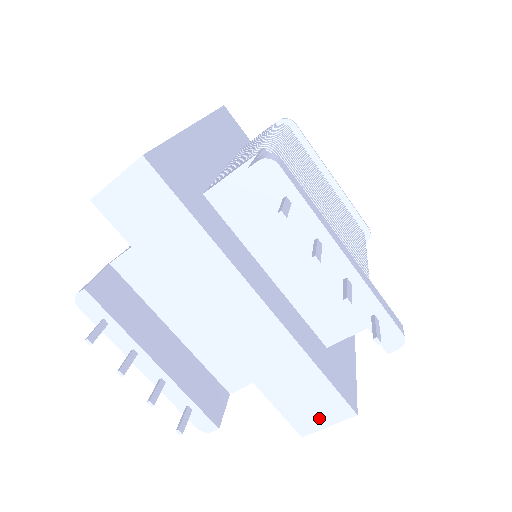
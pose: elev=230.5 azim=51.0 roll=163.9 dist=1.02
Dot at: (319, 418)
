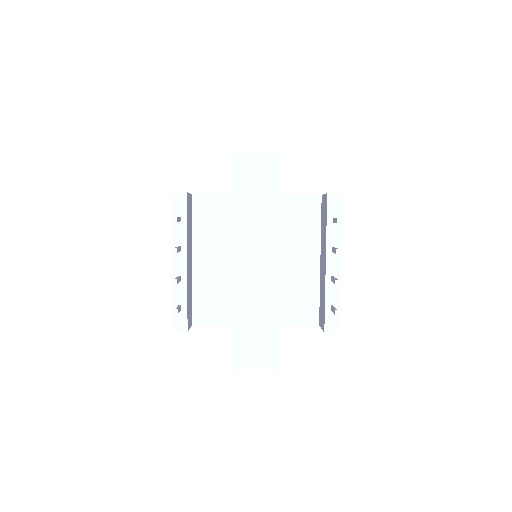
Dot at: (254, 360)
